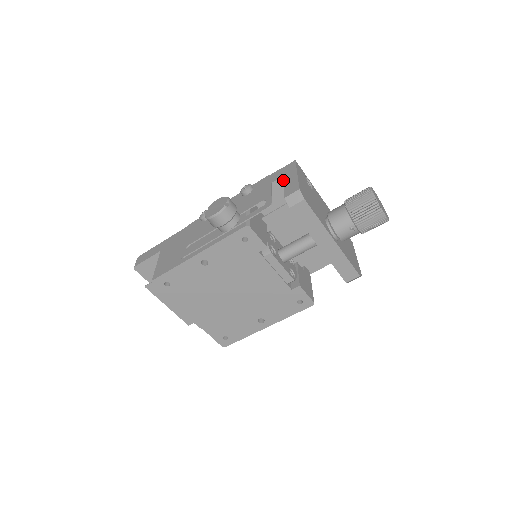
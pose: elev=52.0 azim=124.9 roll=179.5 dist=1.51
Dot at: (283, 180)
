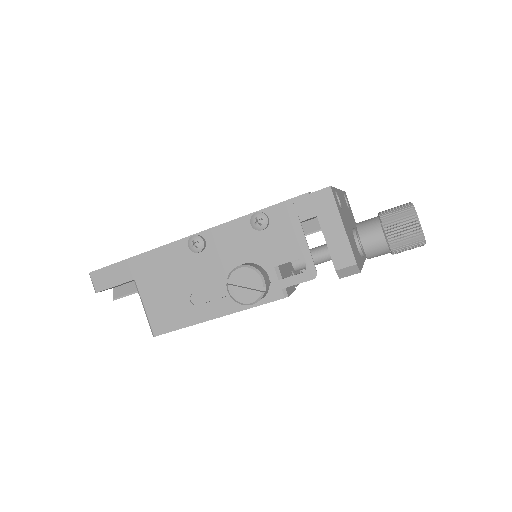
Dot at: (322, 228)
